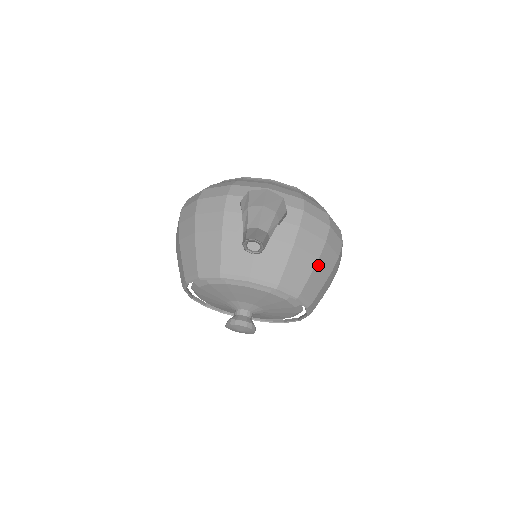
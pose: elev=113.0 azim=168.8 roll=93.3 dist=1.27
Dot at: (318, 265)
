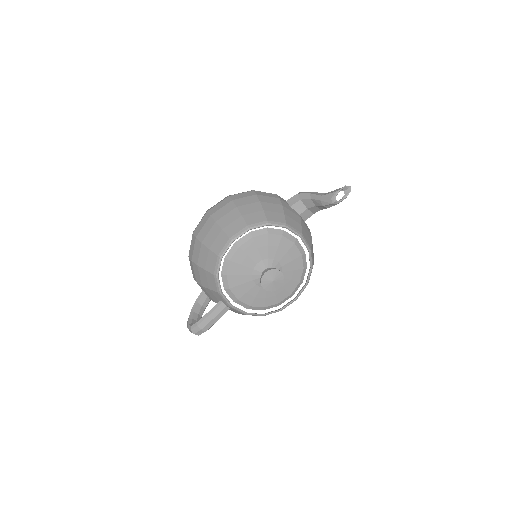
Dot at: occluded
